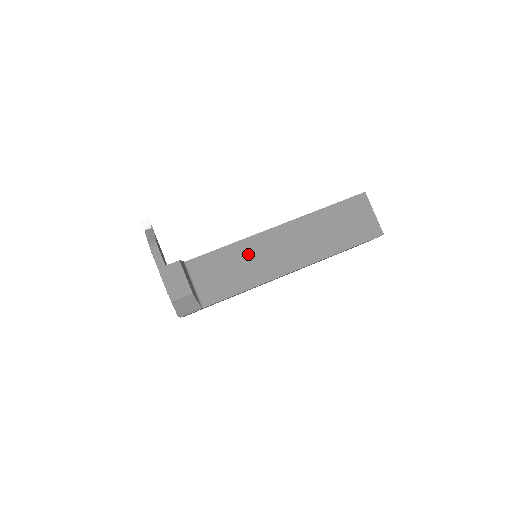
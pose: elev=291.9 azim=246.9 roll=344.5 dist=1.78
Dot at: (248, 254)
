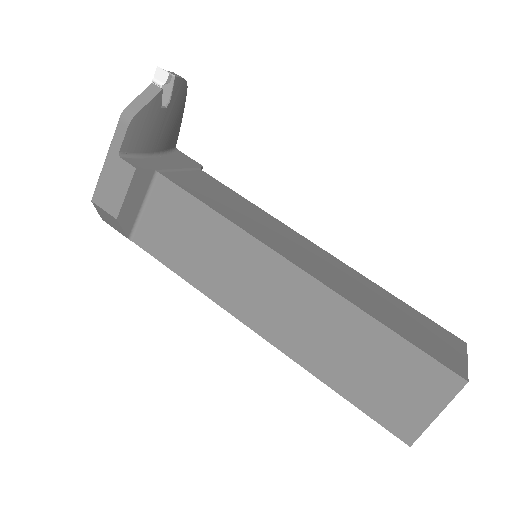
Dot at: (228, 250)
